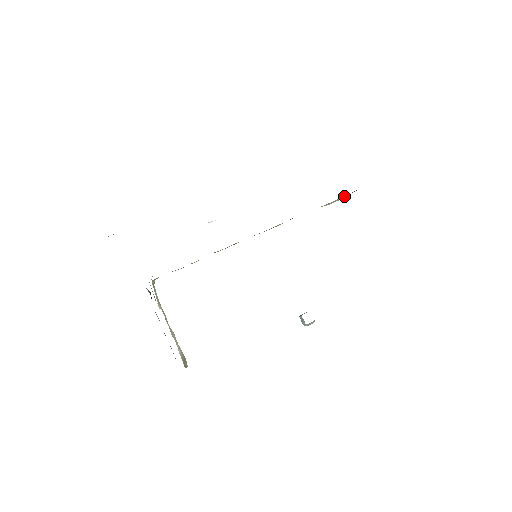
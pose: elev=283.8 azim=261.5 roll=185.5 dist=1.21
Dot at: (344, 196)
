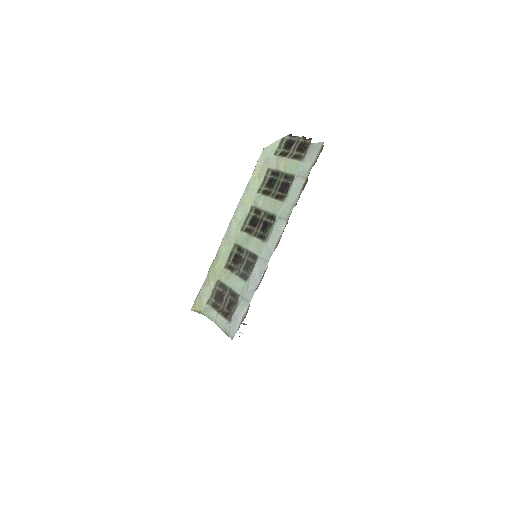
Dot at: (261, 156)
